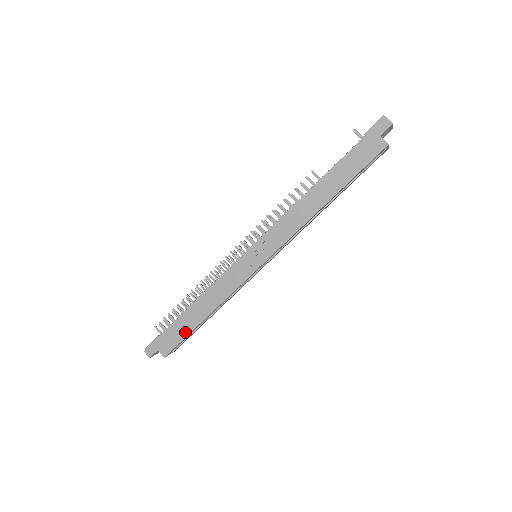
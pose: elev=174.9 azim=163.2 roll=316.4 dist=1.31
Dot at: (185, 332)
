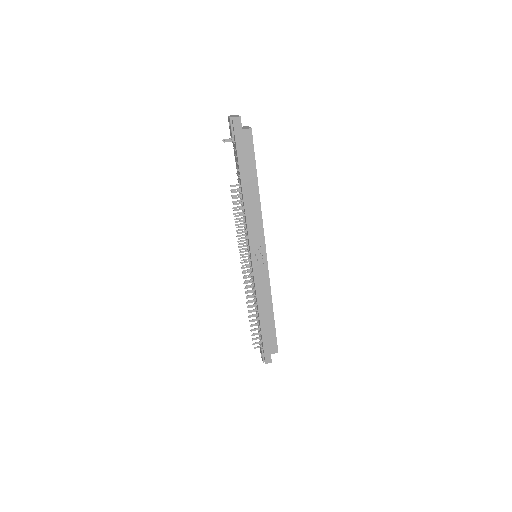
Dot at: (272, 330)
